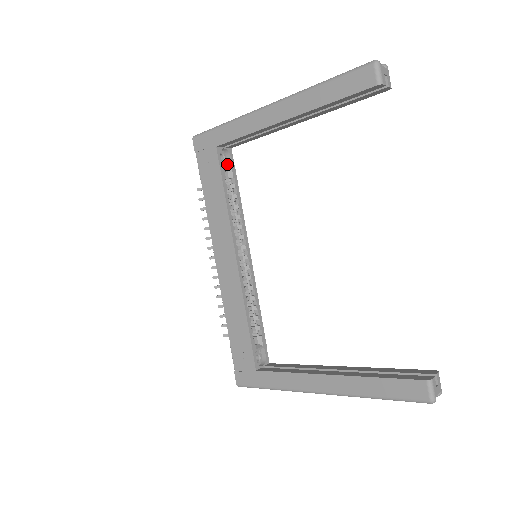
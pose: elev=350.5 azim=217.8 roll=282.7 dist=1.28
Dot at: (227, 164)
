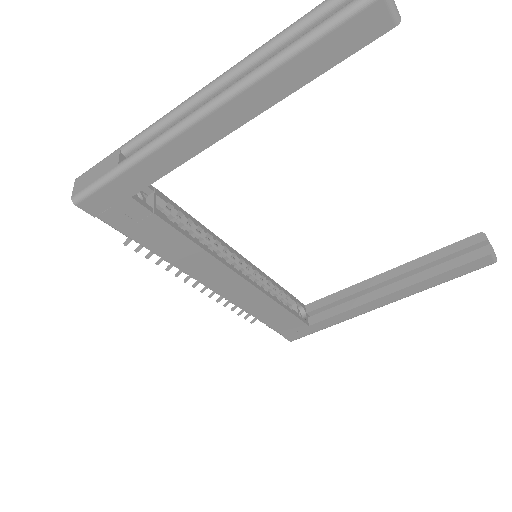
Dot at: (144, 194)
